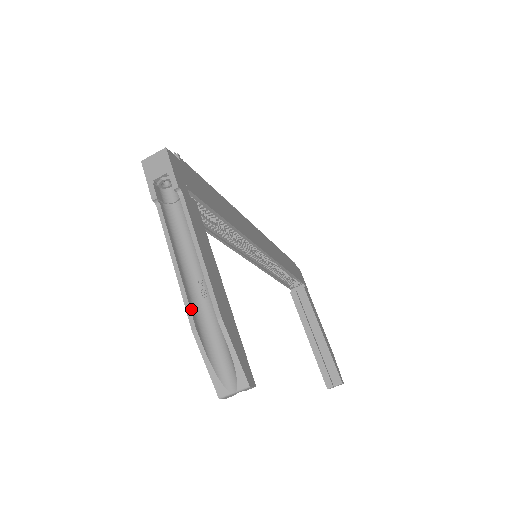
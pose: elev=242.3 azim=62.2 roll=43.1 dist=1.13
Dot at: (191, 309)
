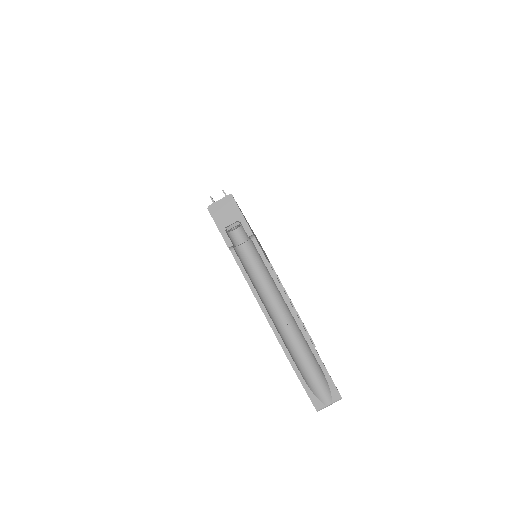
Dot at: (284, 343)
